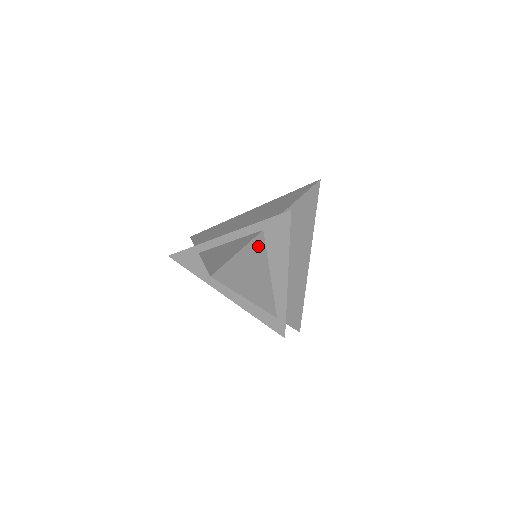
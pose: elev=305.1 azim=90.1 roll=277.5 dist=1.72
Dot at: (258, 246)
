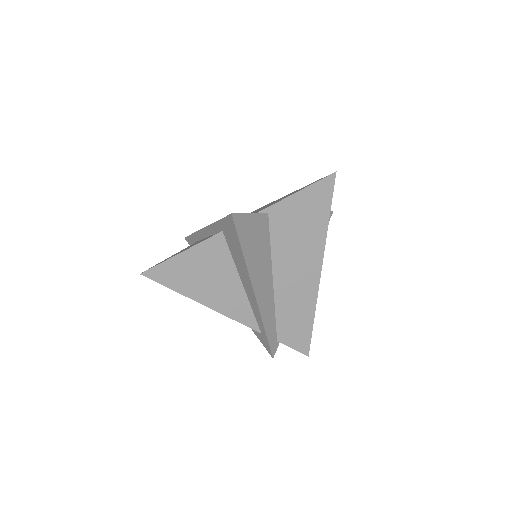
Dot at: (216, 249)
